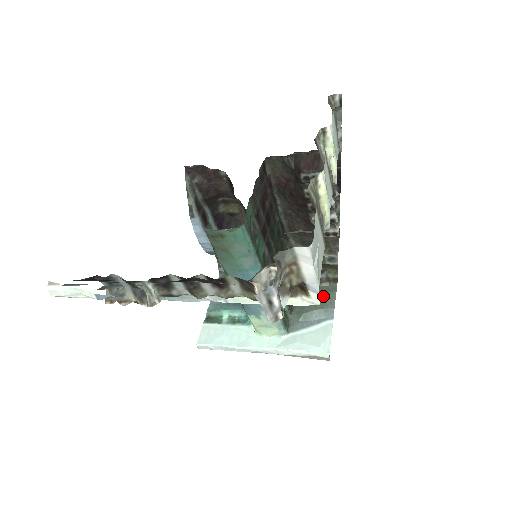
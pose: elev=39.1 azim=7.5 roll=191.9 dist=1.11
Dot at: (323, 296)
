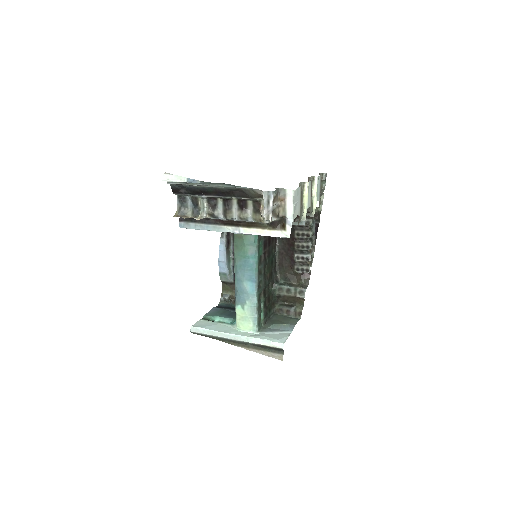
Dot at: (289, 320)
